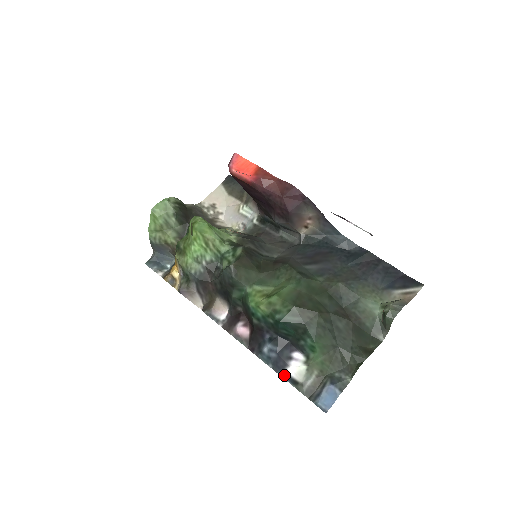
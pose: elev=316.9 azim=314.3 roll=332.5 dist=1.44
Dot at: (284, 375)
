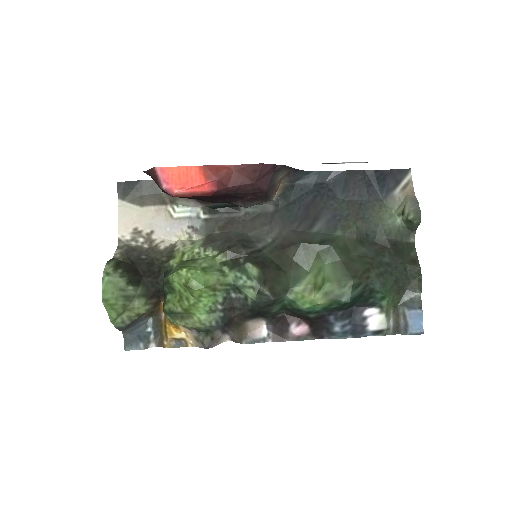
Dot at: (366, 334)
